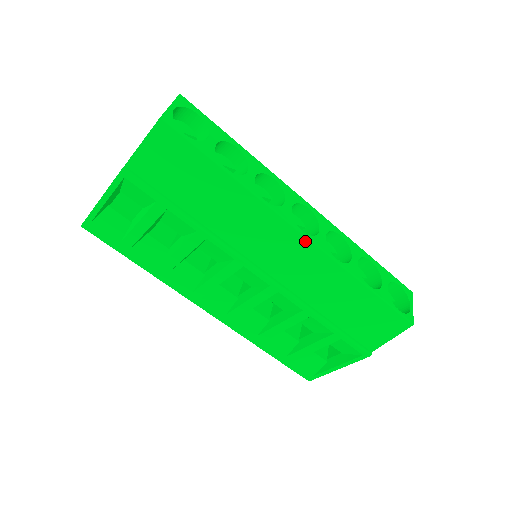
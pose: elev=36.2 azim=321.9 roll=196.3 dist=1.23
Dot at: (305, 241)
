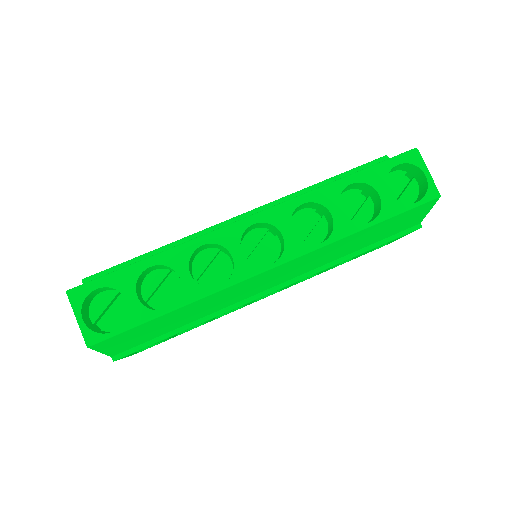
Dot at: (281, 266)
